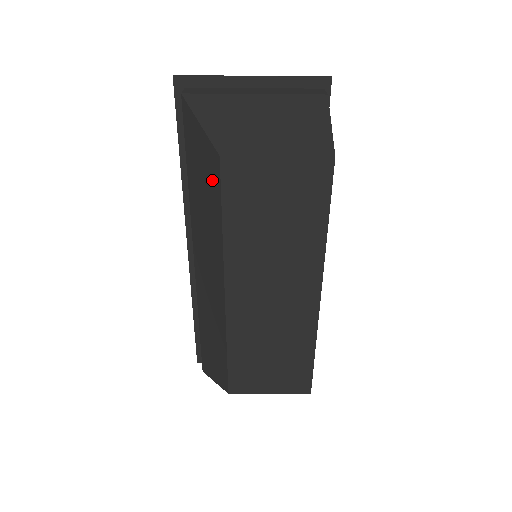
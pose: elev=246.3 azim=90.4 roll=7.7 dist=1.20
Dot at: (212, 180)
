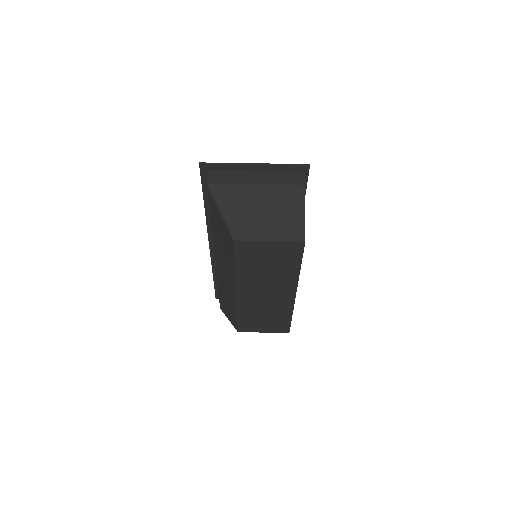
Dot at: (229, 244)
